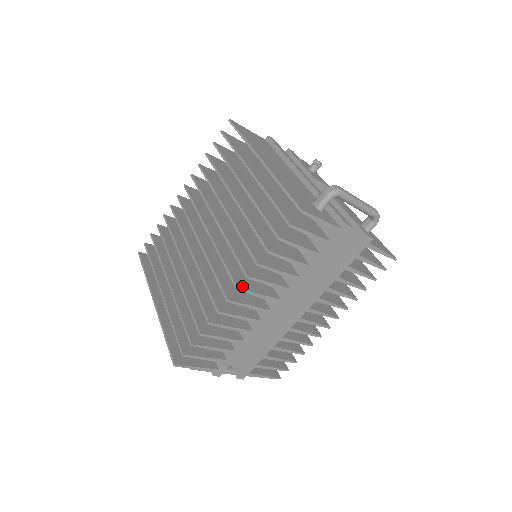
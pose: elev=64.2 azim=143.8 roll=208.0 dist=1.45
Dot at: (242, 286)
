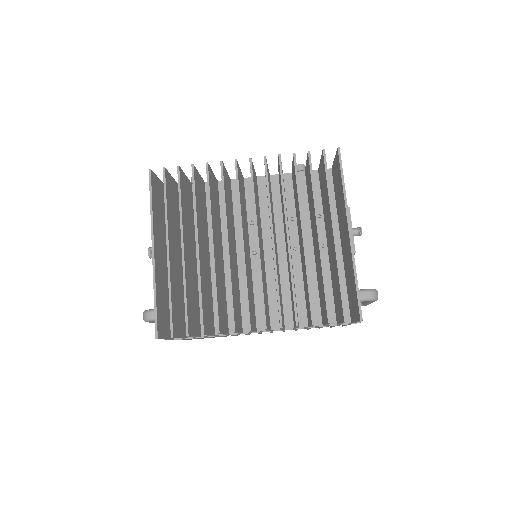
Dot at: (267, 324)
